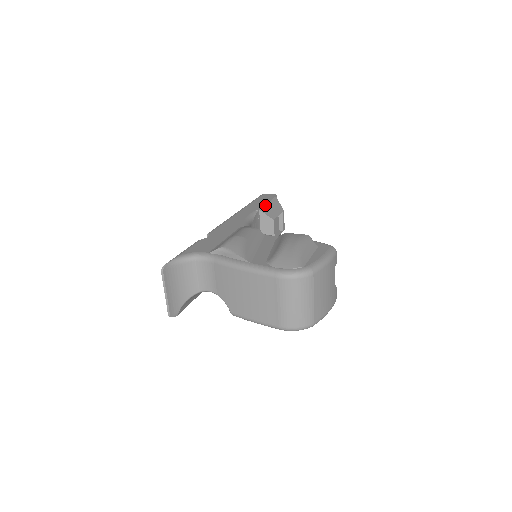
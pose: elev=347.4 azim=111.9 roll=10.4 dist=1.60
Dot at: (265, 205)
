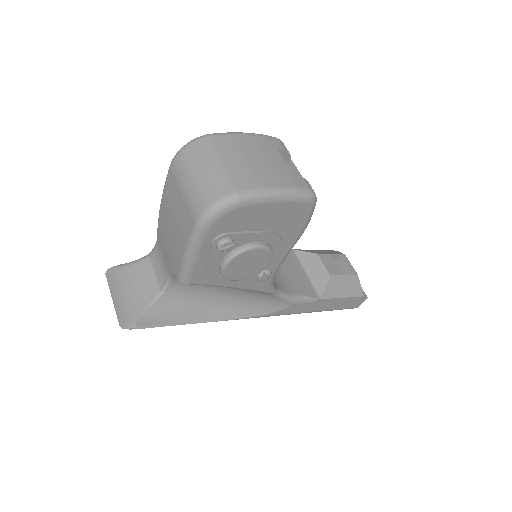
Dot at: (308, 250)
